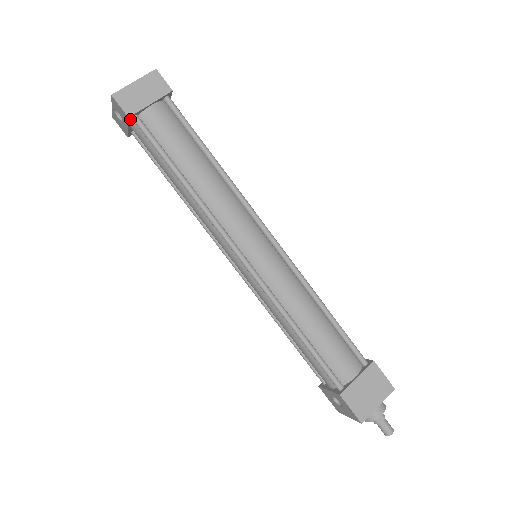
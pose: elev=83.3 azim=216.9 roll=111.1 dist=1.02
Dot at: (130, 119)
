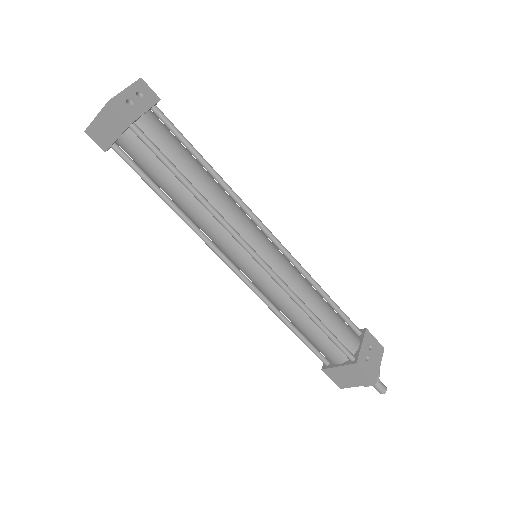
Dot at: (110, 147)
